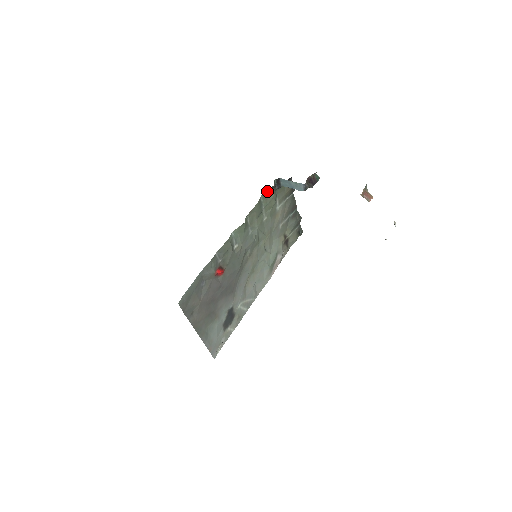
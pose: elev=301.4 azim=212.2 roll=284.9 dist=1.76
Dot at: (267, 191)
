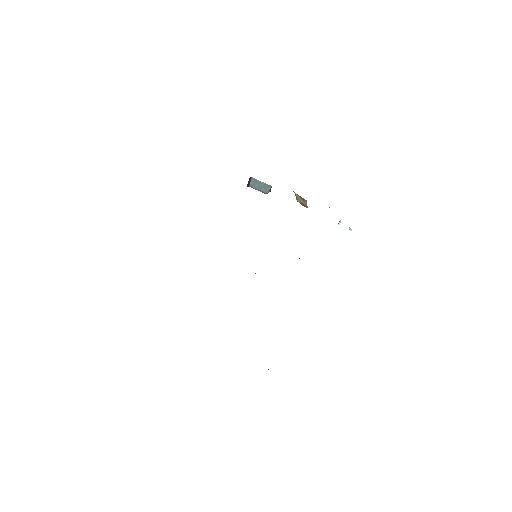
Dot at: occluded
